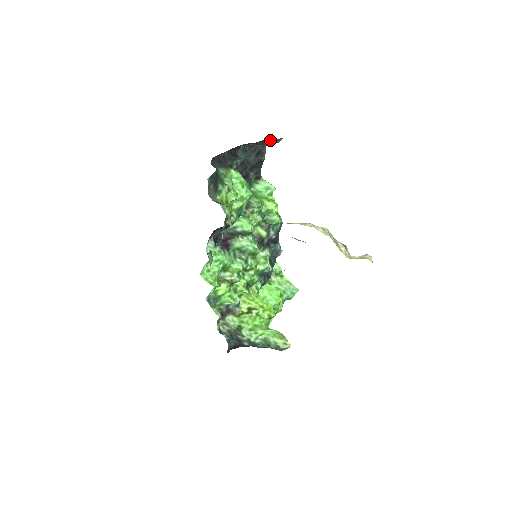
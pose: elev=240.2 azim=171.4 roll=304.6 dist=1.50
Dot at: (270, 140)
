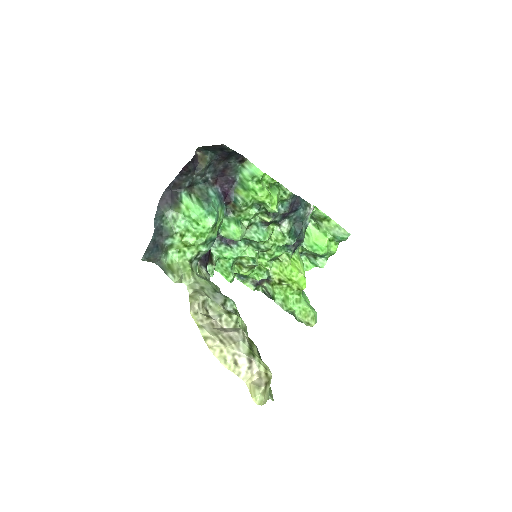
Dot at: occluded
